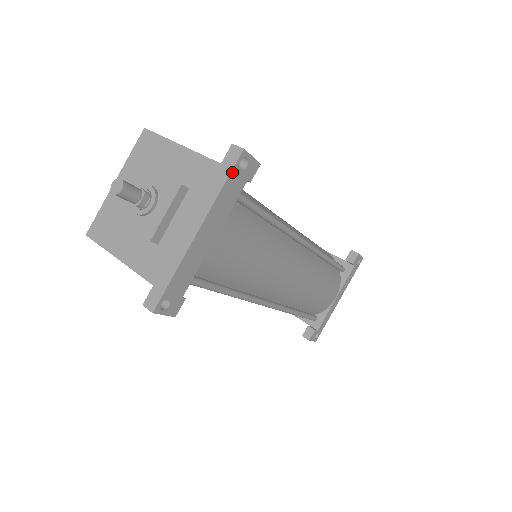
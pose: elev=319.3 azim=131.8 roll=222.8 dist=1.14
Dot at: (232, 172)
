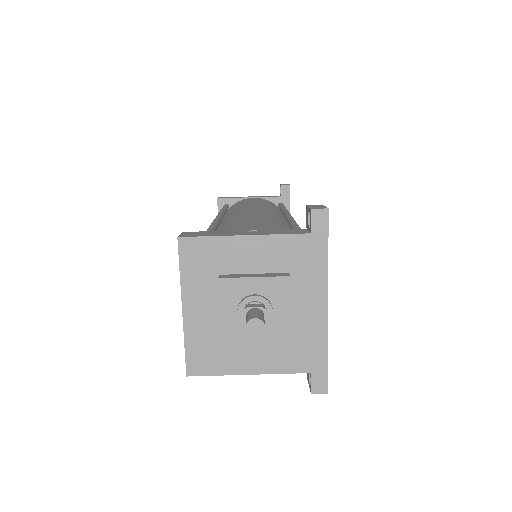
Dot at: (328, 235)
